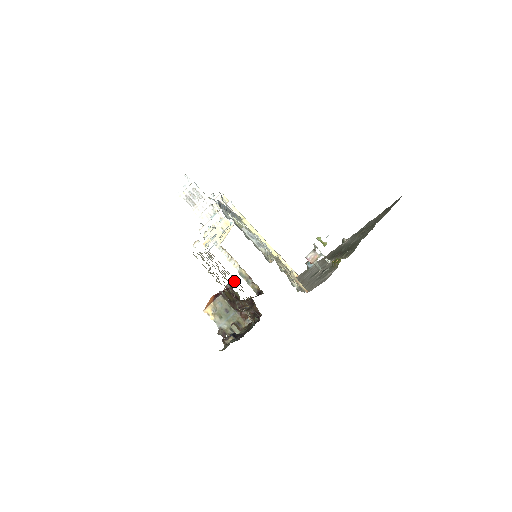
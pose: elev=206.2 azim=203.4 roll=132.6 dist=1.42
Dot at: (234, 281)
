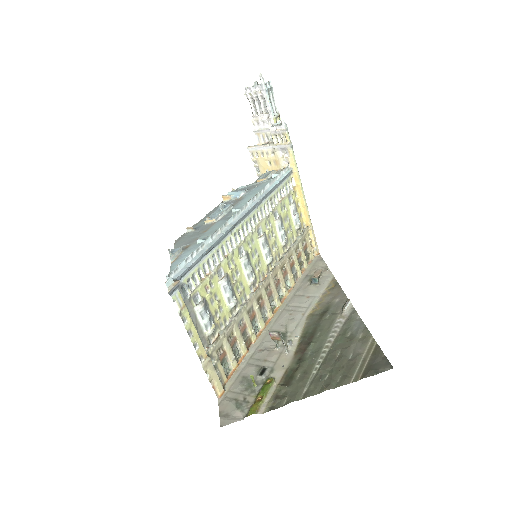
Dot at: occluded
